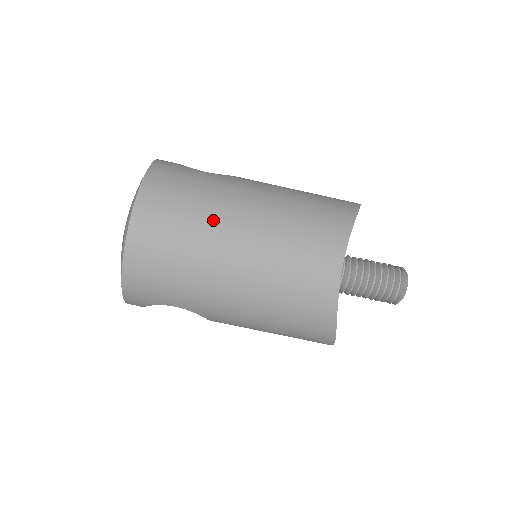
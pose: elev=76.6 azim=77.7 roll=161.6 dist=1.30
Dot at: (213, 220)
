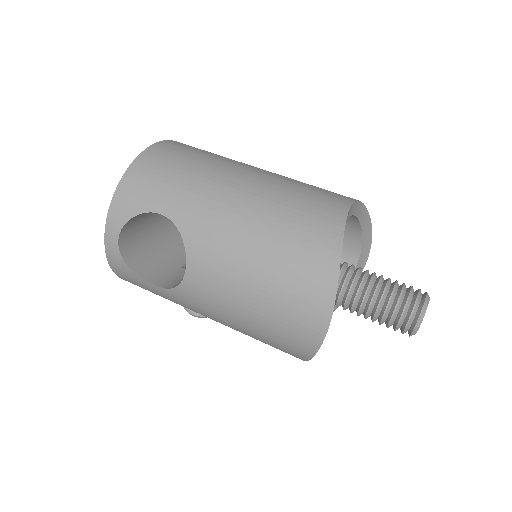
Dot at: (234, 160)
